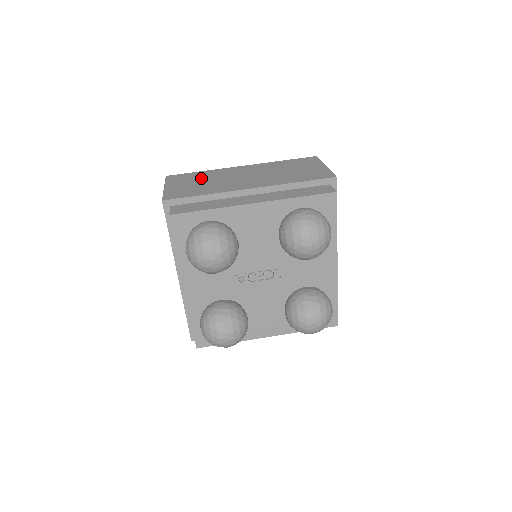
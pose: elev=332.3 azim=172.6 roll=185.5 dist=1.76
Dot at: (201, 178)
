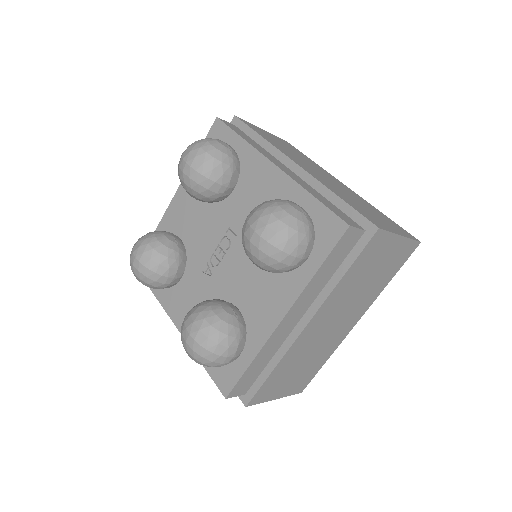
Dot at: occluded
